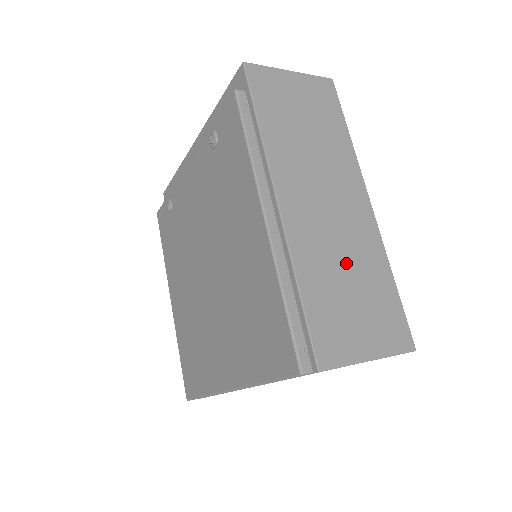
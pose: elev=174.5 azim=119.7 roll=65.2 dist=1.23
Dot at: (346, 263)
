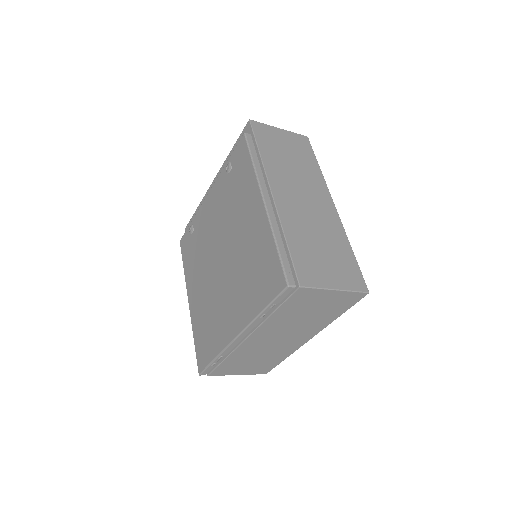
Dot at: (318, 234)
